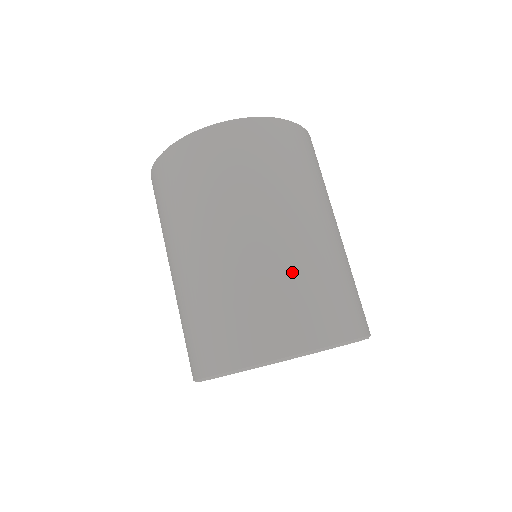
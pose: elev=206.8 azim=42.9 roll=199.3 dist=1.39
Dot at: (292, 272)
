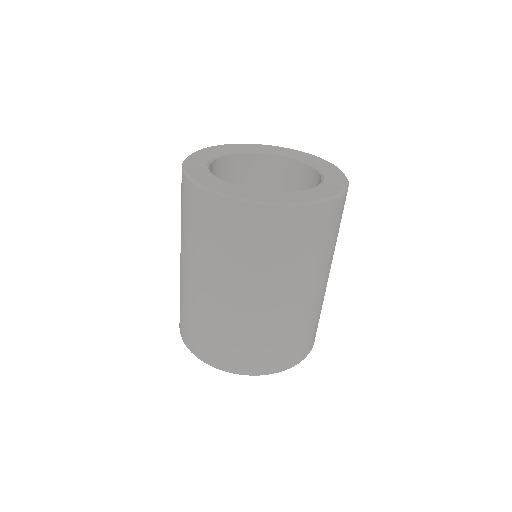
Dot at: (206, 318)
